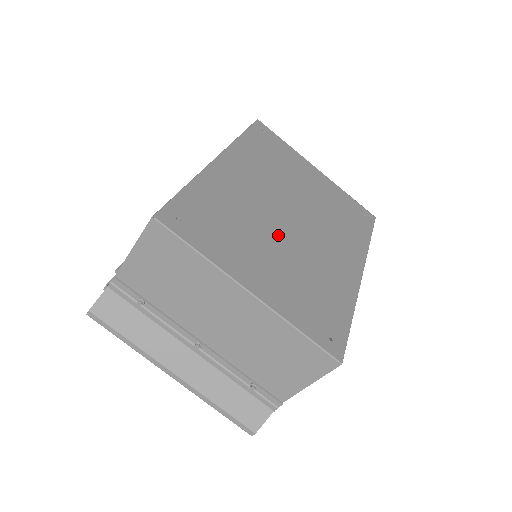
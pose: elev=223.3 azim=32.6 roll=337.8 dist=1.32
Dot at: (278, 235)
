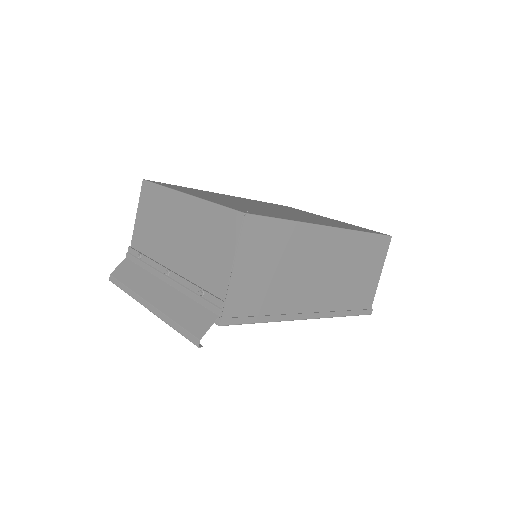
Dot at: occluded
